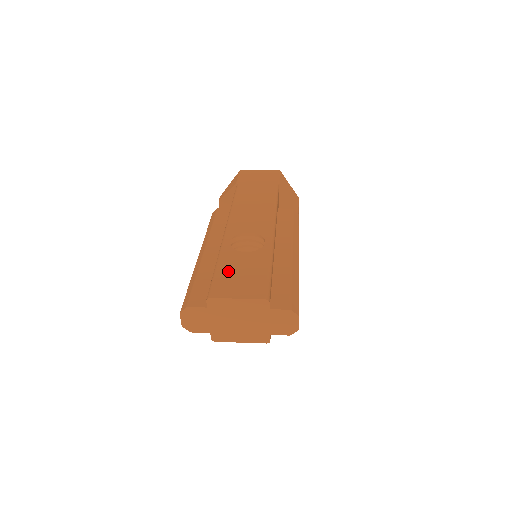
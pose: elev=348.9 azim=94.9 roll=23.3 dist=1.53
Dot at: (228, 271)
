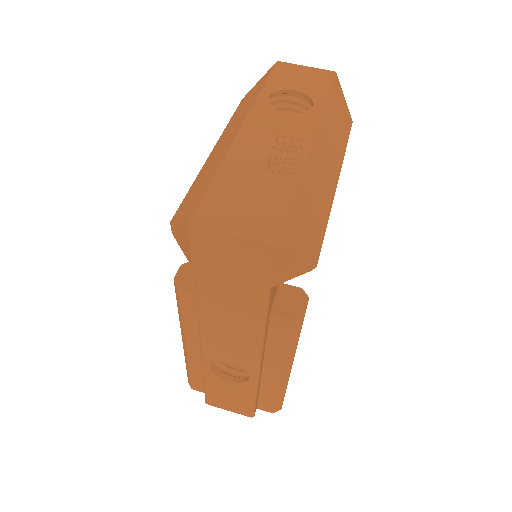
Dot at: (216, 392)
